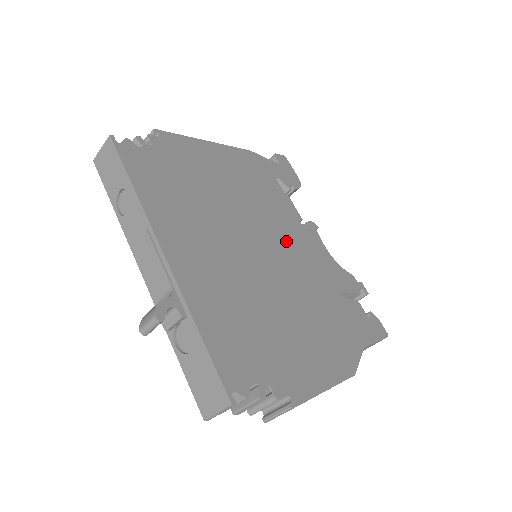
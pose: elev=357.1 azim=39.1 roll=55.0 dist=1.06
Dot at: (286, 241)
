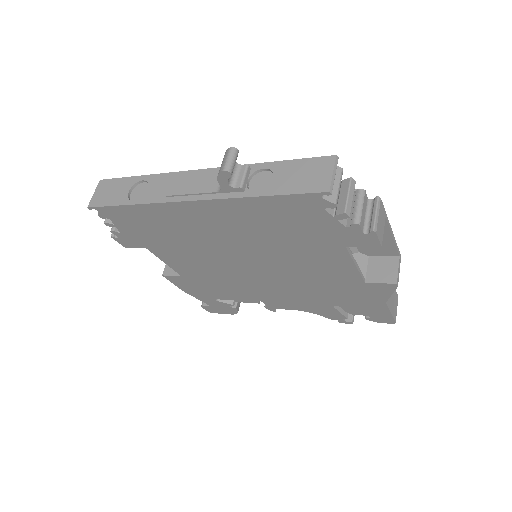
Dot at: occluded
